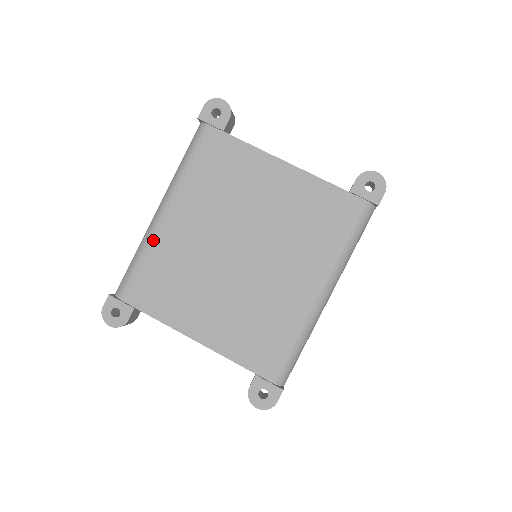
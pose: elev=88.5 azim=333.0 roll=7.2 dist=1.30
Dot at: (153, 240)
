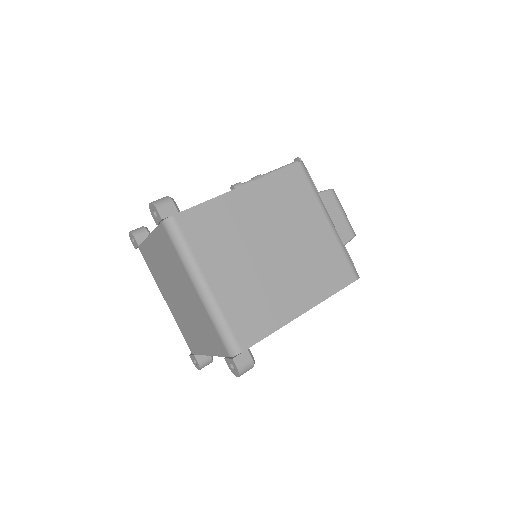
Dot at: (174, 317)
